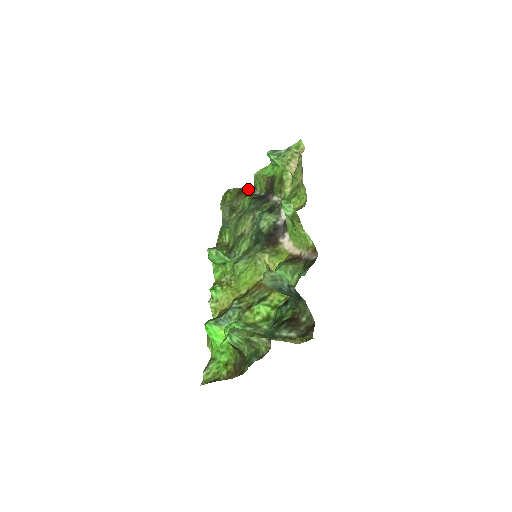
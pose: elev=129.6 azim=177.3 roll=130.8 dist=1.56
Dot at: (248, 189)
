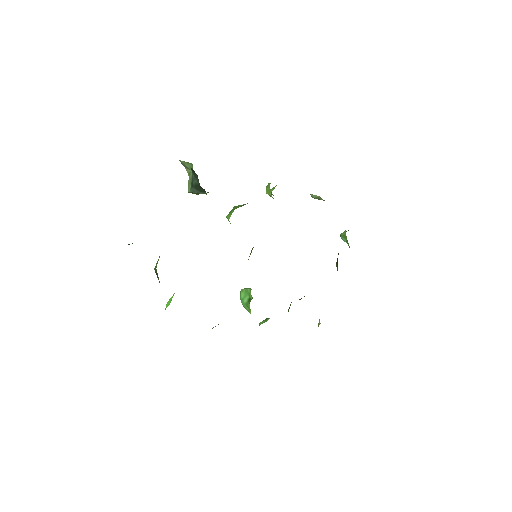
Dot at: occluded
